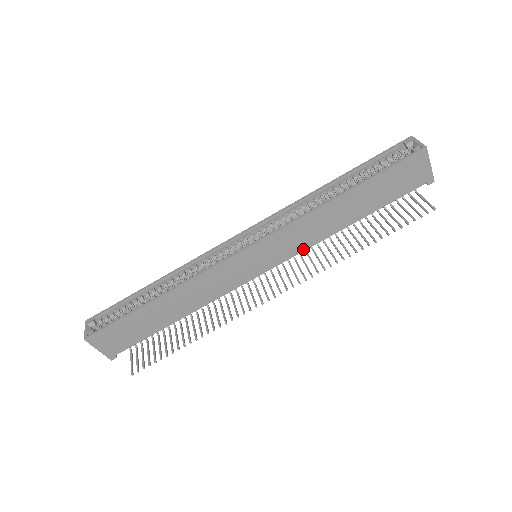
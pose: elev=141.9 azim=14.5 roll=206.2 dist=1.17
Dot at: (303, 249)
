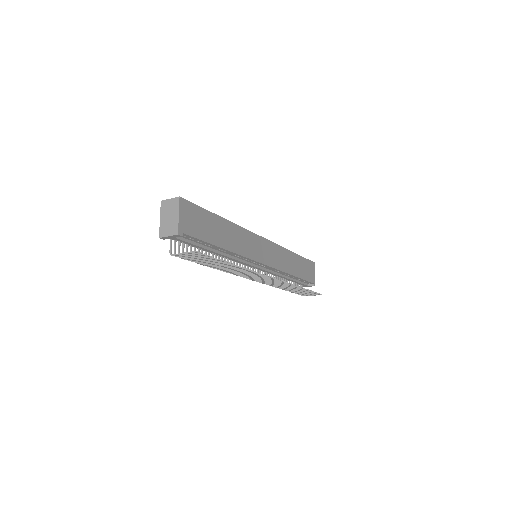
Dot at: (278, 268)
